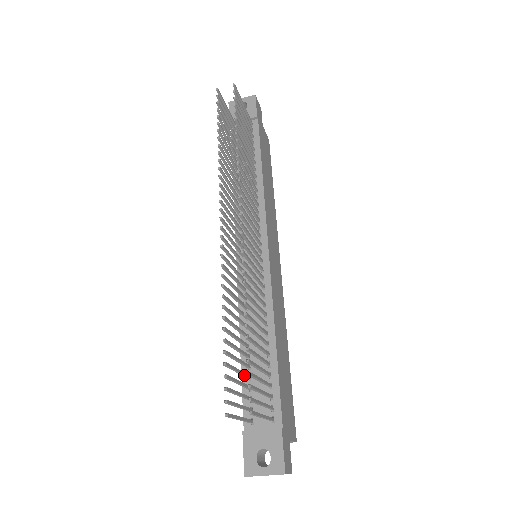
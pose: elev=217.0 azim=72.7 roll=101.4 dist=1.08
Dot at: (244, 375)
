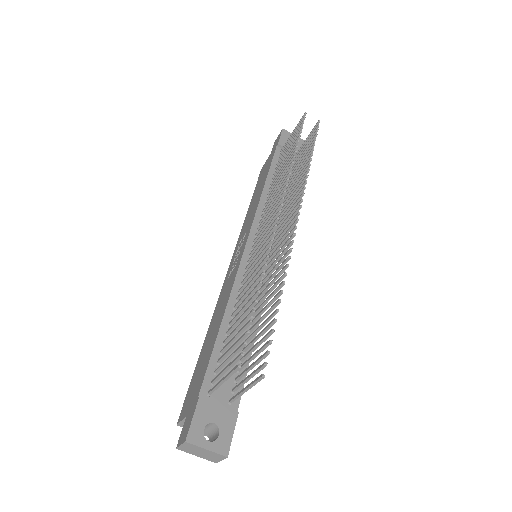
Dot at: (229, 345)
